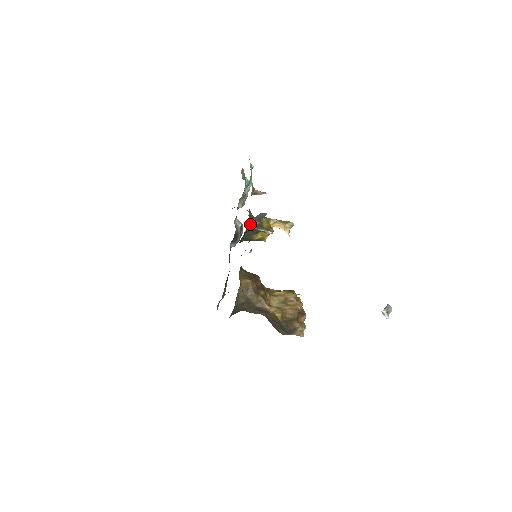
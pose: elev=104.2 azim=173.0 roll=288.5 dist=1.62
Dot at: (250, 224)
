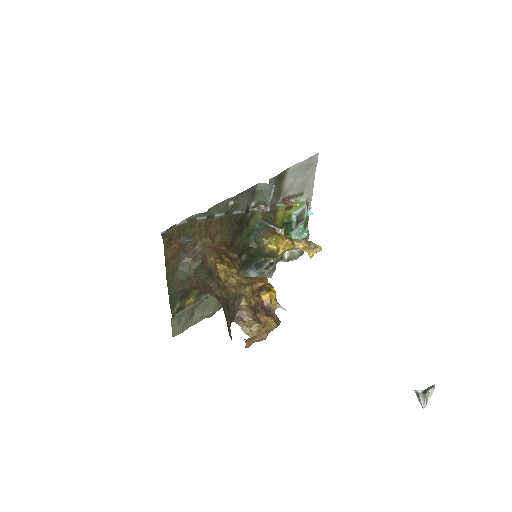
Dot at: (259, 210)
